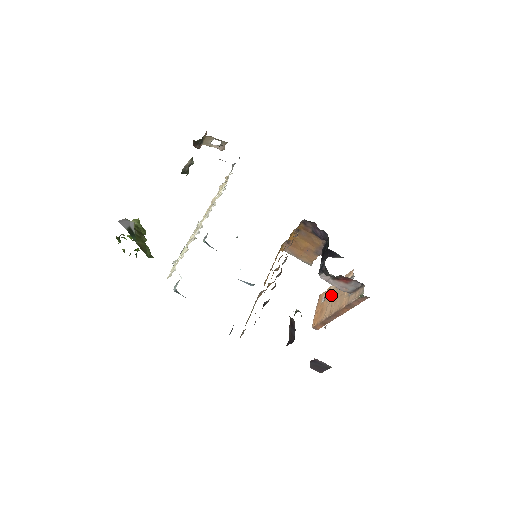
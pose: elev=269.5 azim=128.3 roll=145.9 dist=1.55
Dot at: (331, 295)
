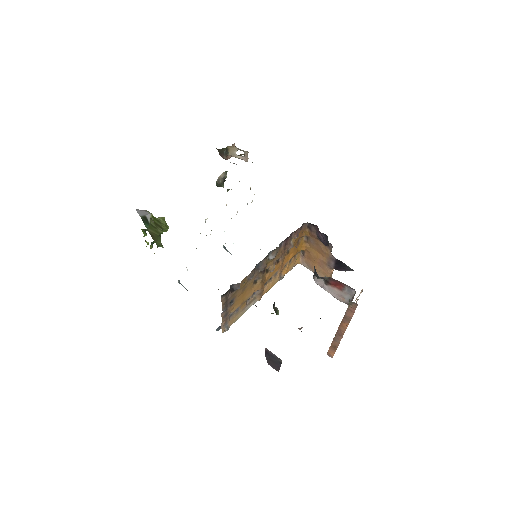
Dot at: occluded
